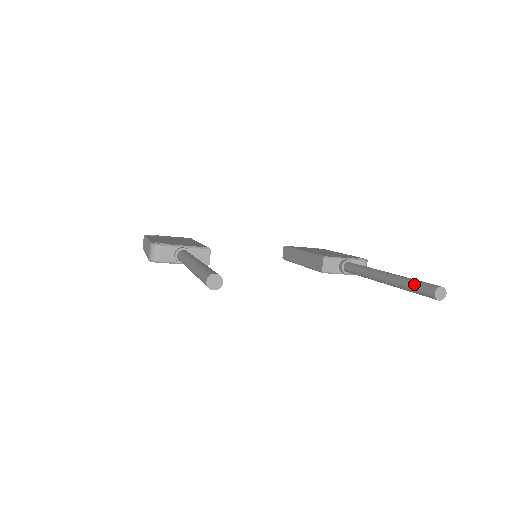
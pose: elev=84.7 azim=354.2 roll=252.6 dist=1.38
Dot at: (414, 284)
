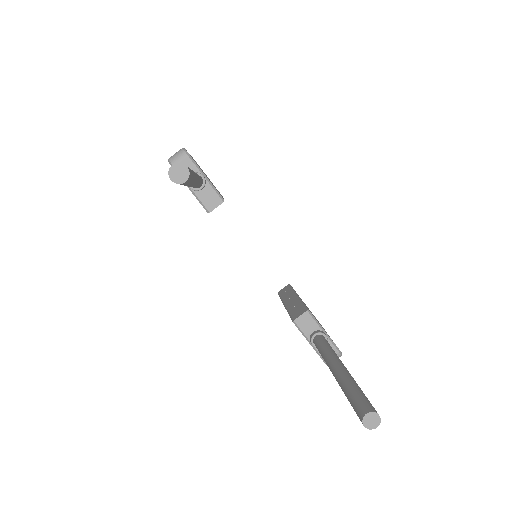
Dot at: (357, 392)
